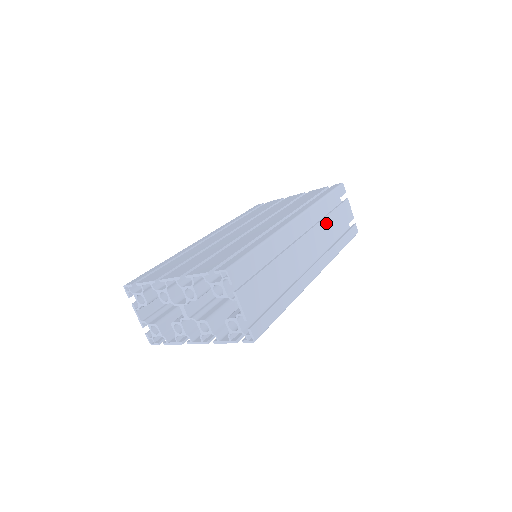
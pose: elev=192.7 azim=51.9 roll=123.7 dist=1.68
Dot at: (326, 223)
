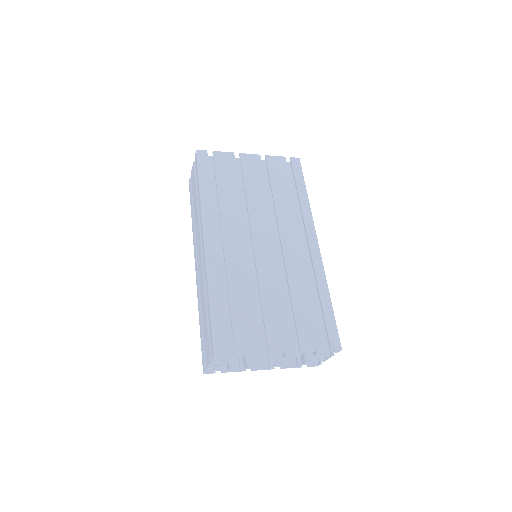
Dot at: occluded
